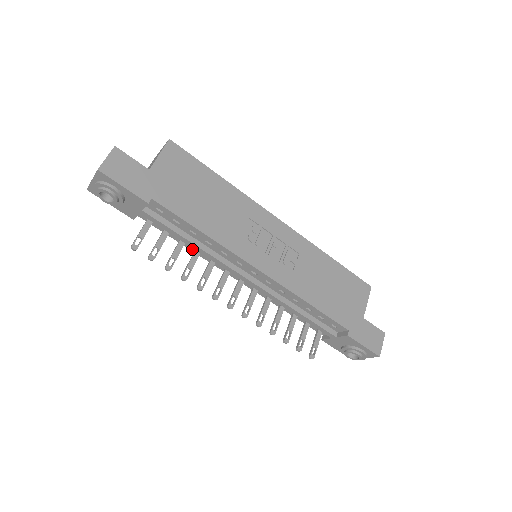
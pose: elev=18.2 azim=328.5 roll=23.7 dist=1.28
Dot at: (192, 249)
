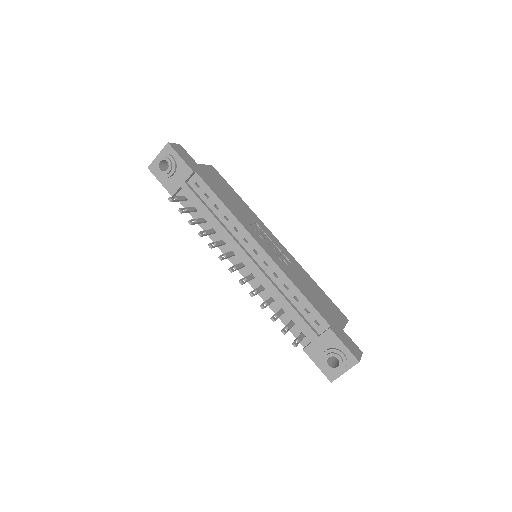
Dot at: occluded
